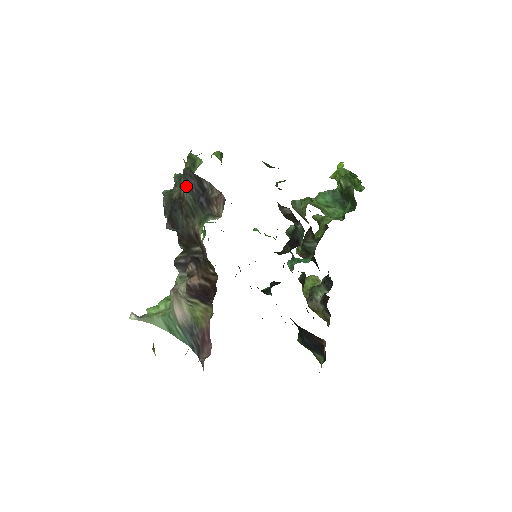
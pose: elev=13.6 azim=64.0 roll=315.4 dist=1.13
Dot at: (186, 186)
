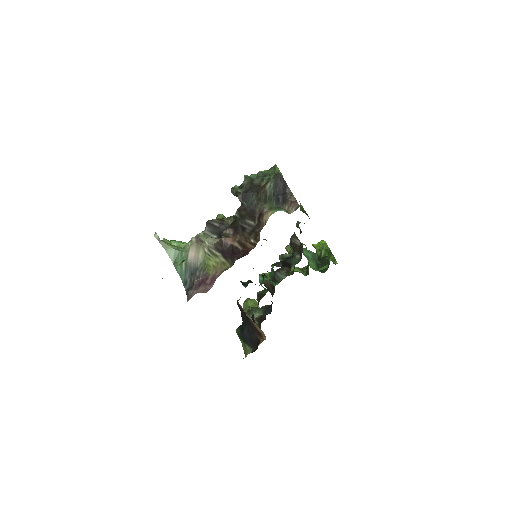
Dot at: (273, 183)
